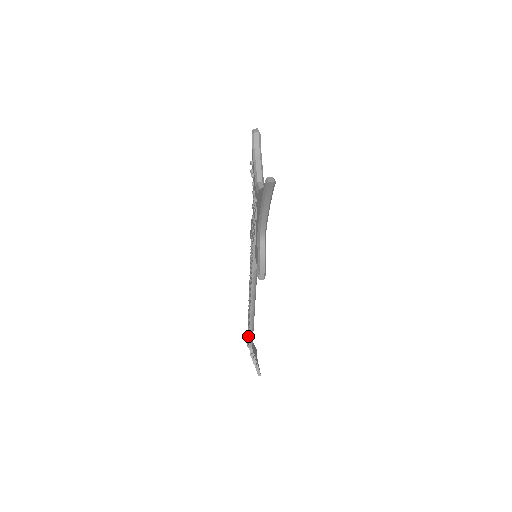
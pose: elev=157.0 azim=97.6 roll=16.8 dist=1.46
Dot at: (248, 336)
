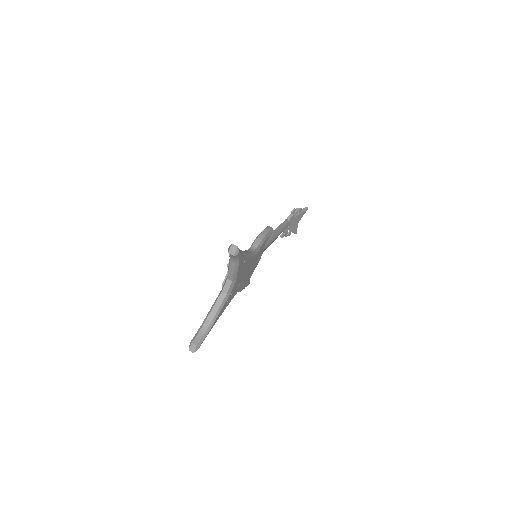
Dot at: occluded
